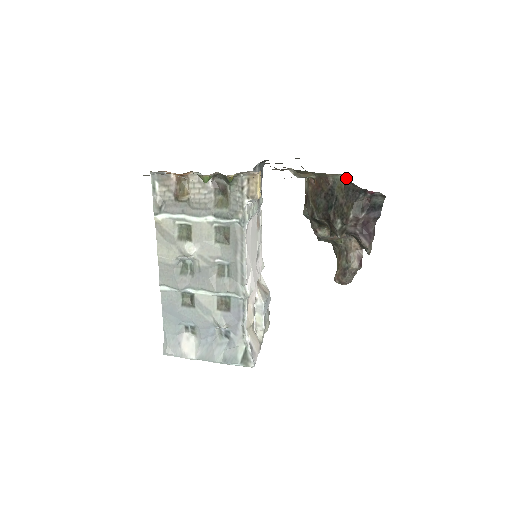
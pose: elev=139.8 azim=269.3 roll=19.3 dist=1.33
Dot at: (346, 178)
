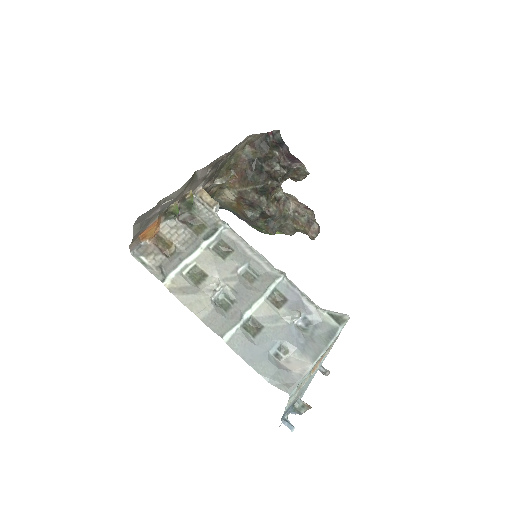
Dot at: (251, 144)
